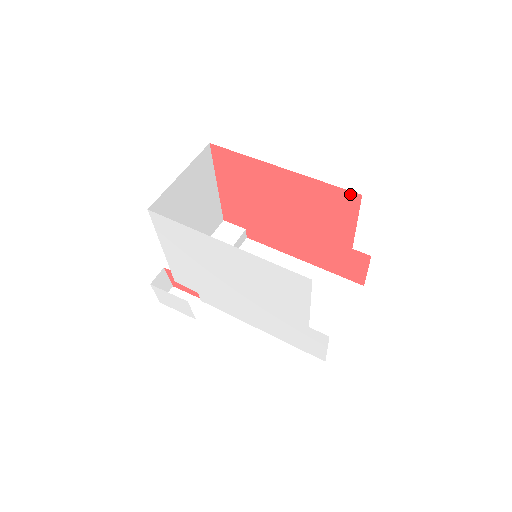
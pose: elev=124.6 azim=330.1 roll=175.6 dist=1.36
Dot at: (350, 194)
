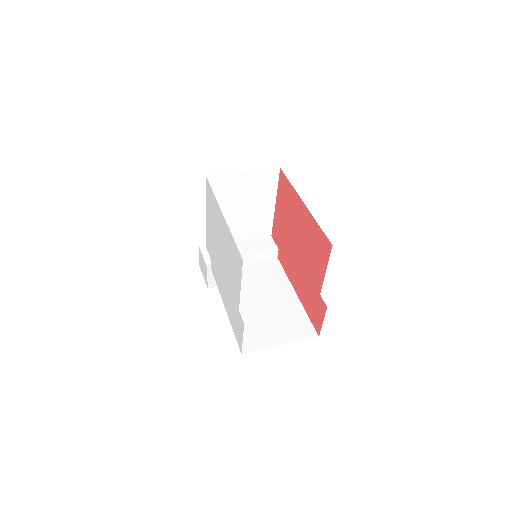
Dot at: (328, 242)
